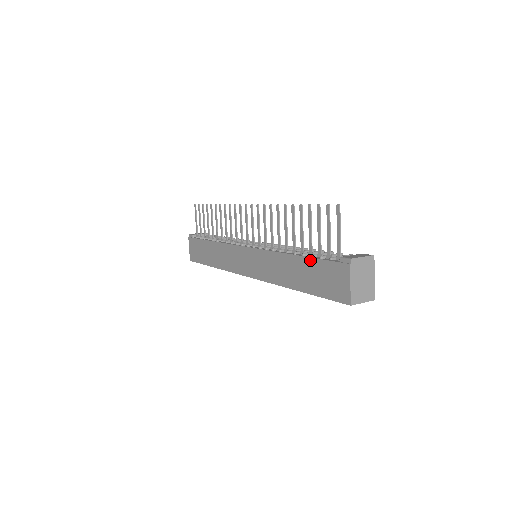
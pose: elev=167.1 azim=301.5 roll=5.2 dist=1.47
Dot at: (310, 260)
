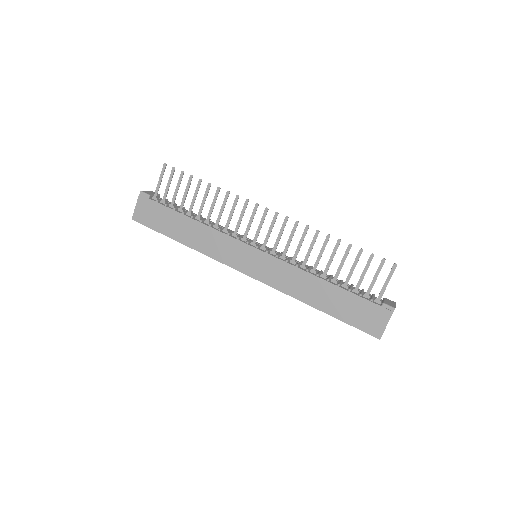
Dot at: (348, 293)
